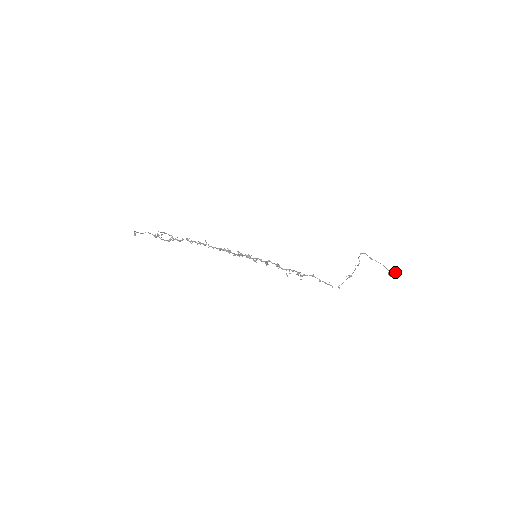
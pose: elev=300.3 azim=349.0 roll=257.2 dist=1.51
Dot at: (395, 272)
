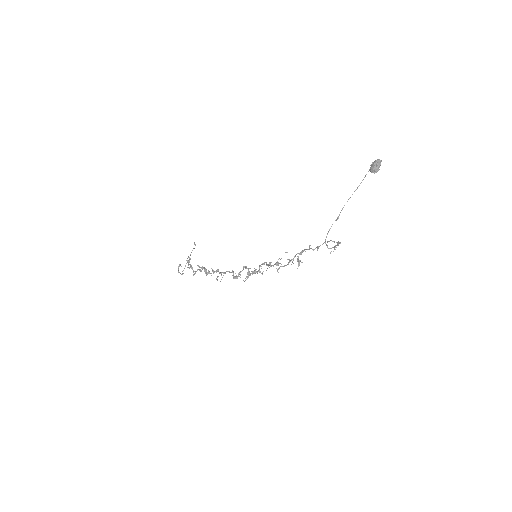
Dot at: (376, 169)
